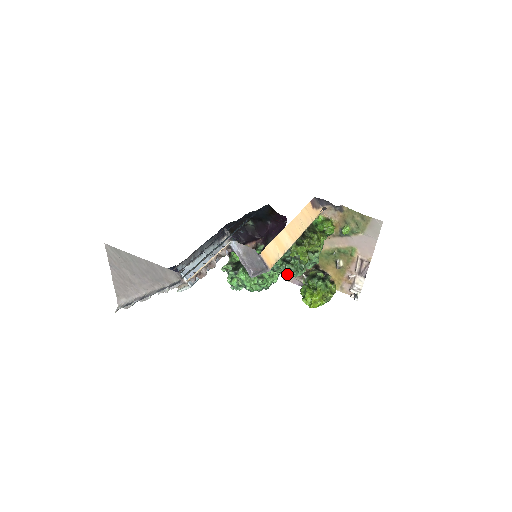
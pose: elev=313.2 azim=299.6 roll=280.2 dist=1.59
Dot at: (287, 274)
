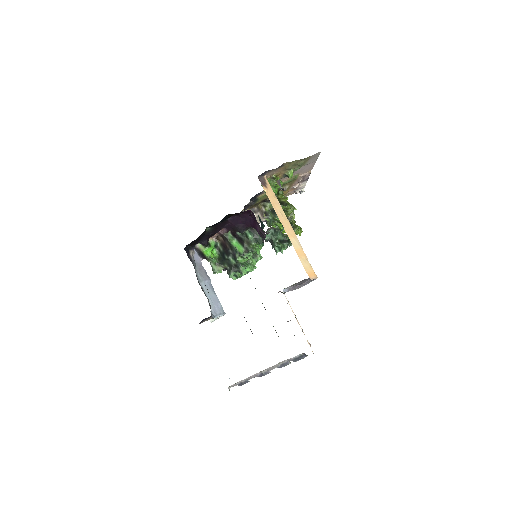
Dot at: occluded
